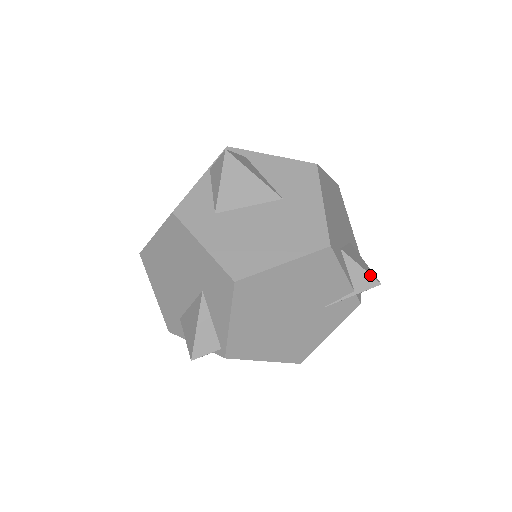
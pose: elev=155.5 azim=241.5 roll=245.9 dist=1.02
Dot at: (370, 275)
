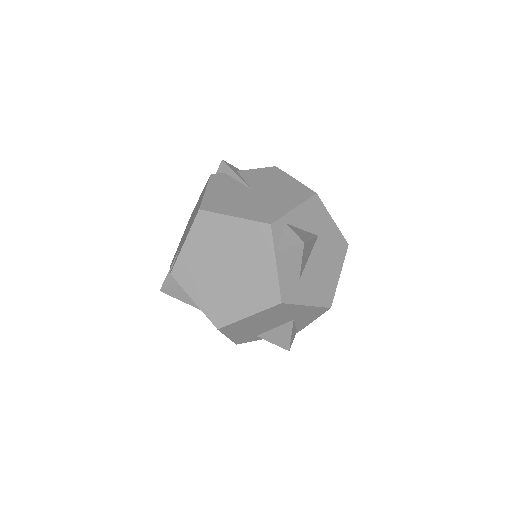
Dot at: occluded
